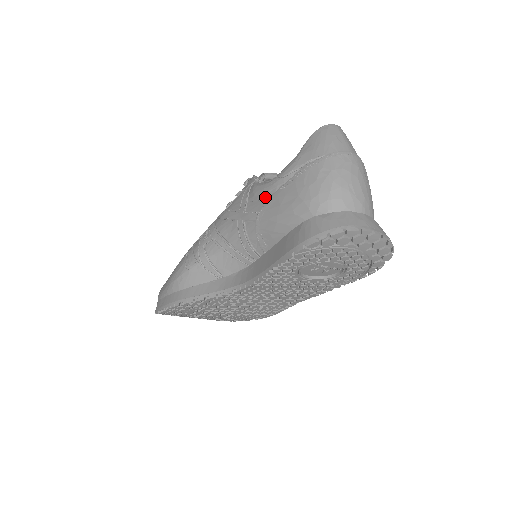
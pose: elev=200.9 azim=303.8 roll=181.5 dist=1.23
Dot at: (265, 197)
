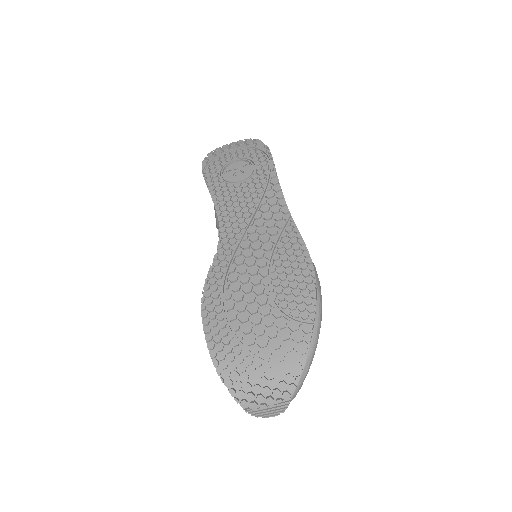
Dot at: occluded
